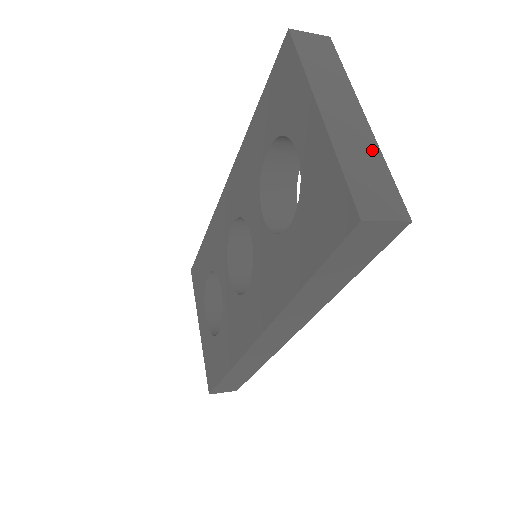
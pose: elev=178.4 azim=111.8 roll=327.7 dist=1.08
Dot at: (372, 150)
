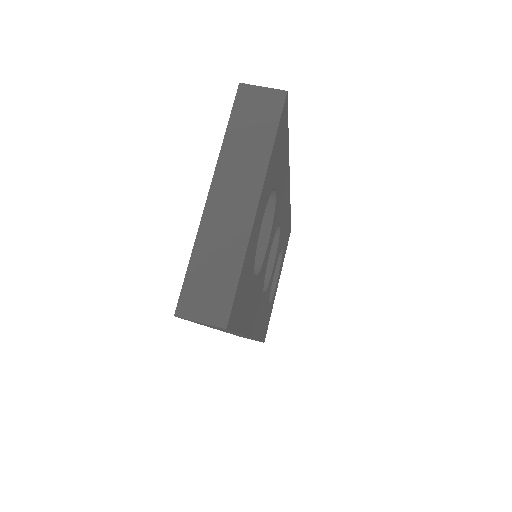
Dot at: (237, 245)
